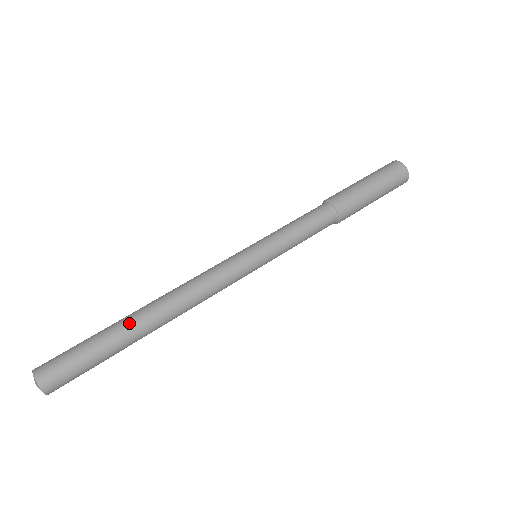
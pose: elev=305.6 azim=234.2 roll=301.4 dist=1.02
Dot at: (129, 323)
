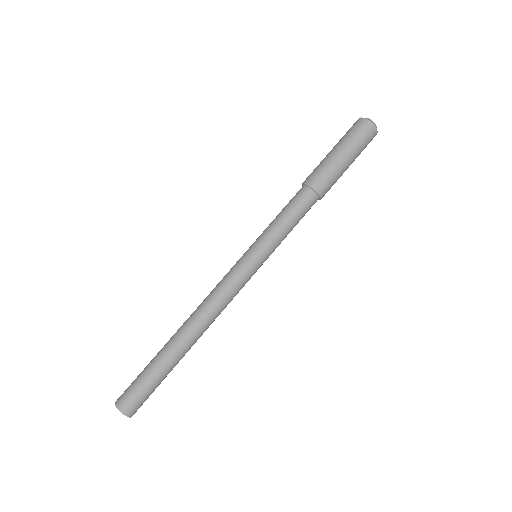
Dot at: (168, 345)
